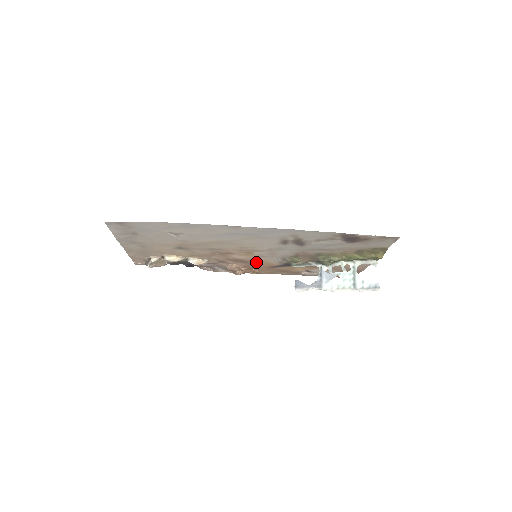
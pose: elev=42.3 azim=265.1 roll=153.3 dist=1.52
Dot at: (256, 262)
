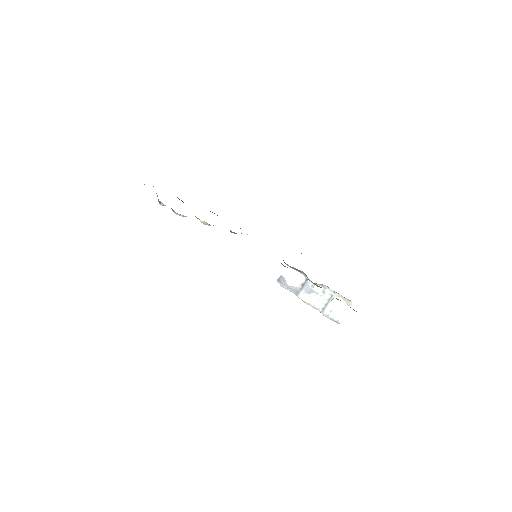
Dot at: occluded
